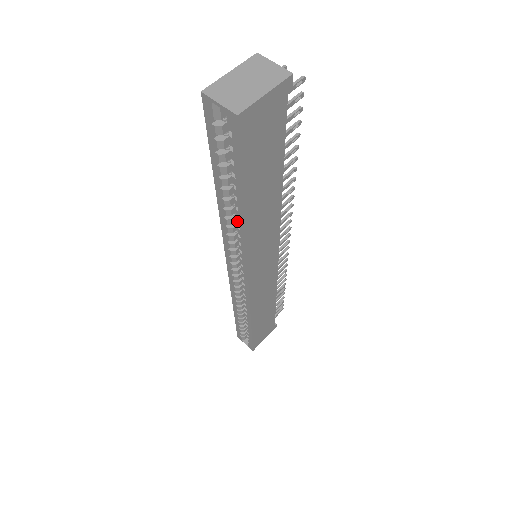
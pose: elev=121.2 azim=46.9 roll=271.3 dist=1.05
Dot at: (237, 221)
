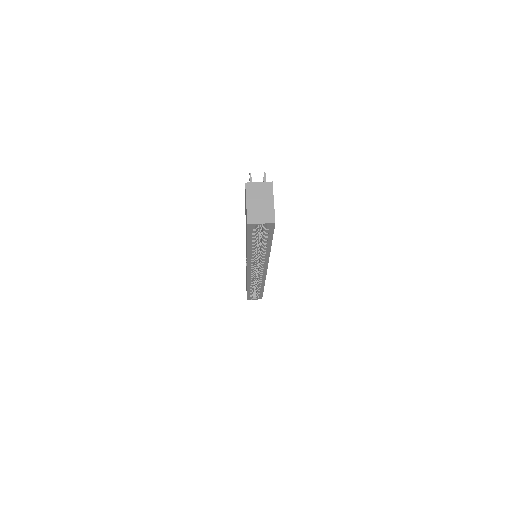
Dot at: (264, 254)
